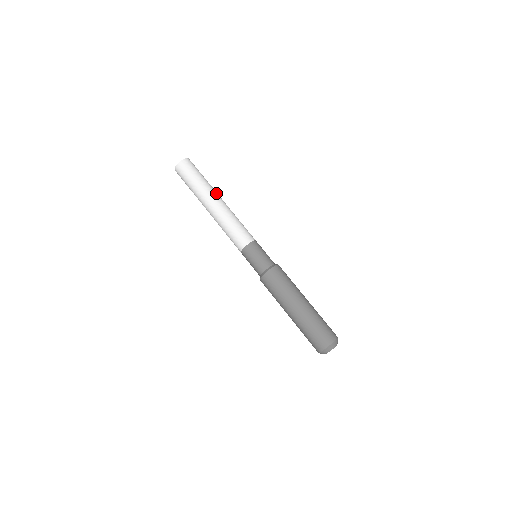
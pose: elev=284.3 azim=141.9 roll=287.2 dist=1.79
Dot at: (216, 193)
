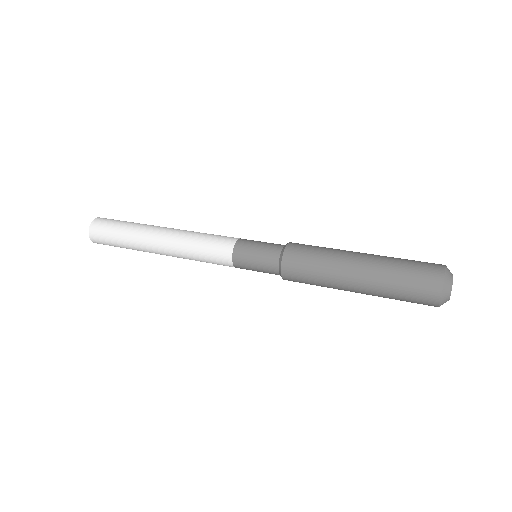
Dot at: occluded
